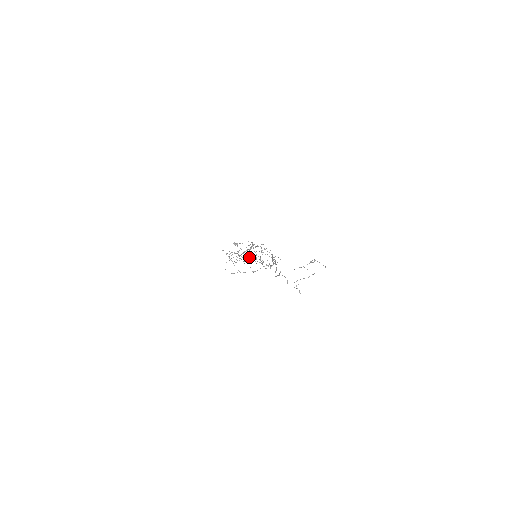
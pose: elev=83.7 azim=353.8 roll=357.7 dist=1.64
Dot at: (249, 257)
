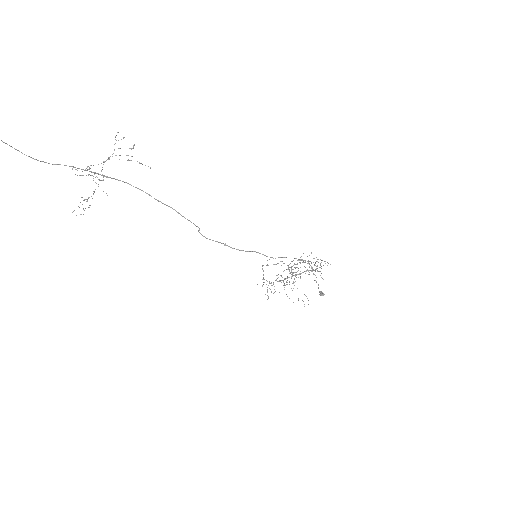
Dot at: occluded
